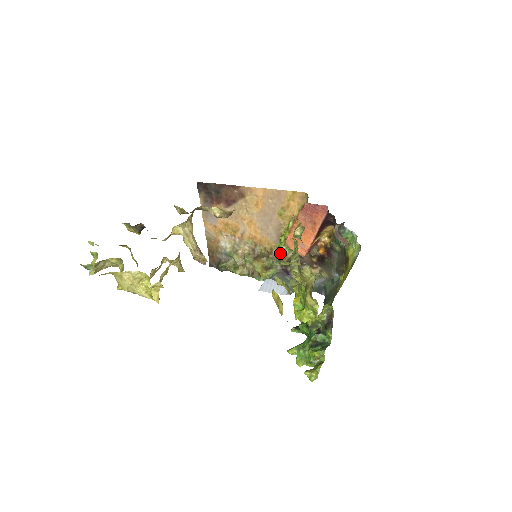
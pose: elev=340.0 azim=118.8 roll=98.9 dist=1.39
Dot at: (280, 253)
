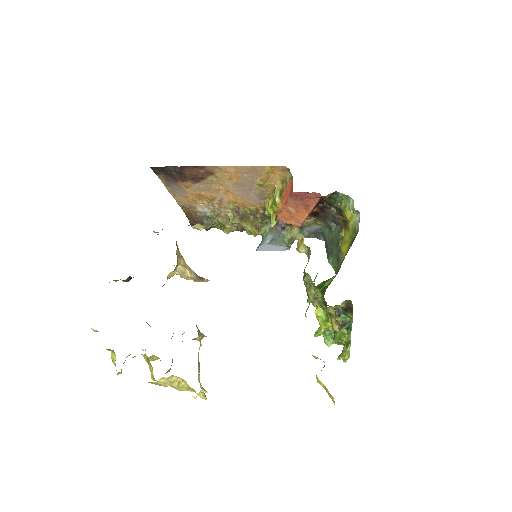
Dot at: occluded
